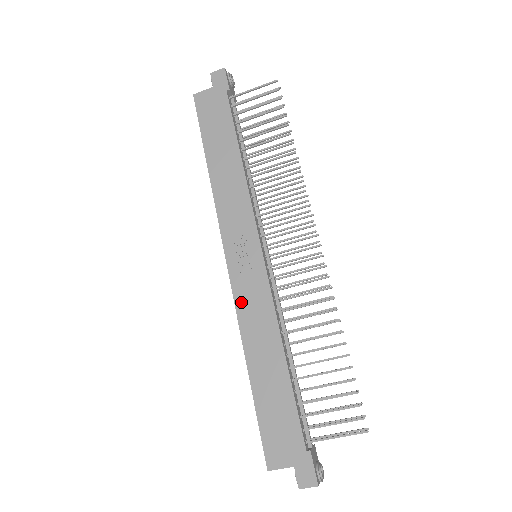
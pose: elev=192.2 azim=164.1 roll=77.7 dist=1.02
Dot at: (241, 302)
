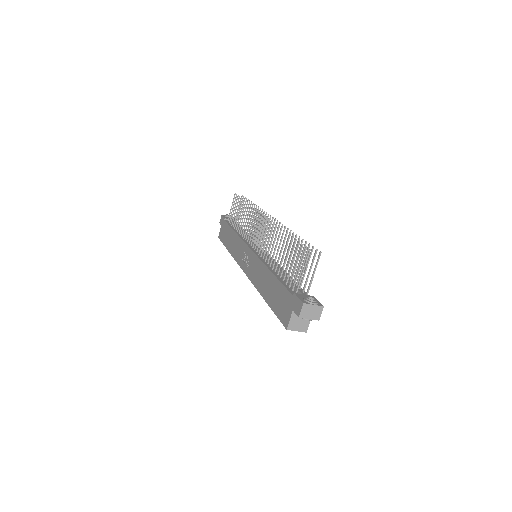
Dot at: (252, 277)
